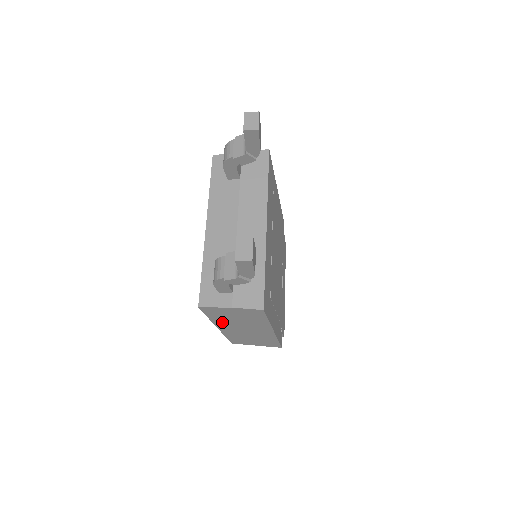
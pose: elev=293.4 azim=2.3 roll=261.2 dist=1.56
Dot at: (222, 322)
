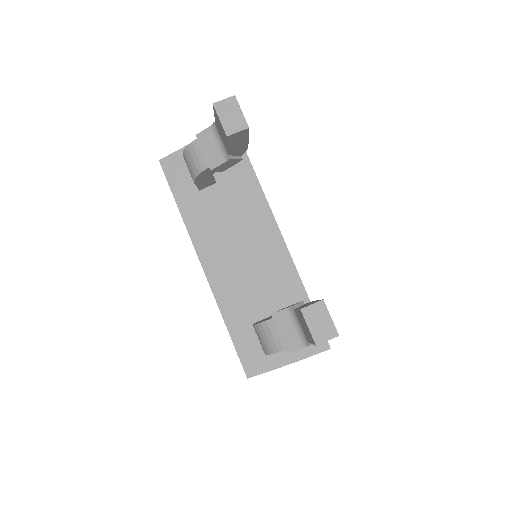
Dot at: occluded
